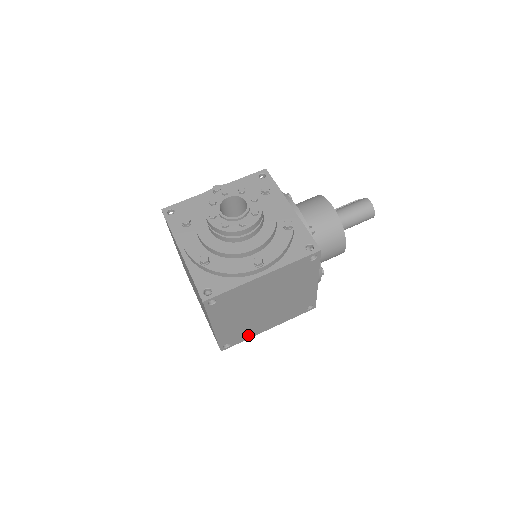
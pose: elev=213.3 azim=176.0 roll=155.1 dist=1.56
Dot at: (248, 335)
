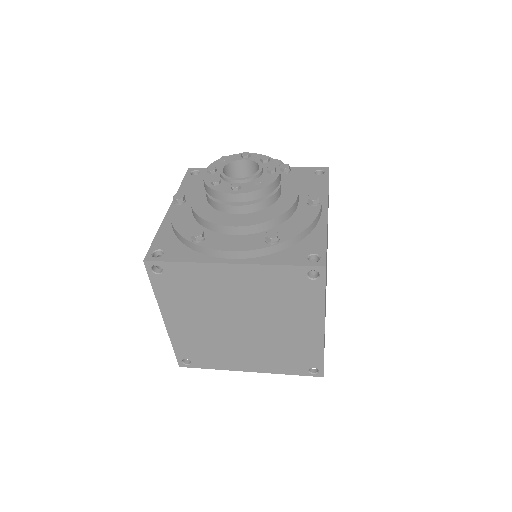
Dot at: occluded
